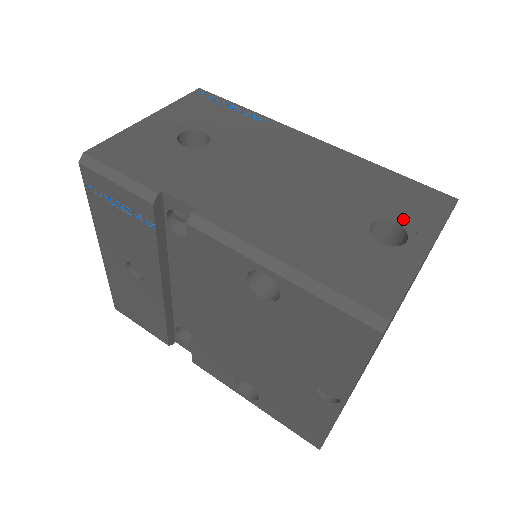
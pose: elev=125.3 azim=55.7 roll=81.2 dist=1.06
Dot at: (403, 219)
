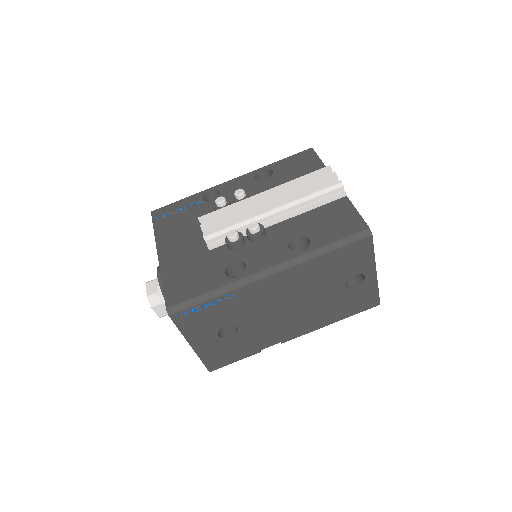
Dot at: (356, 271)
